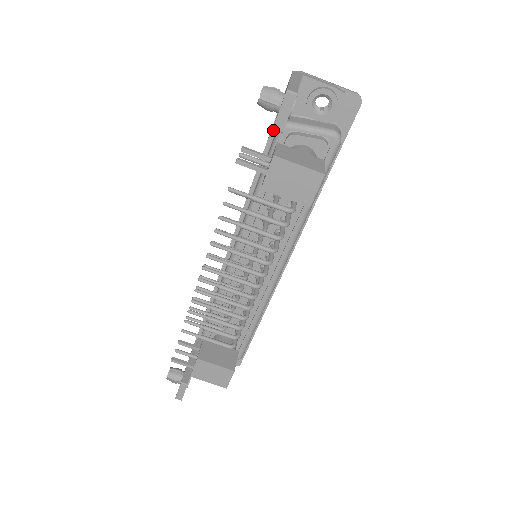
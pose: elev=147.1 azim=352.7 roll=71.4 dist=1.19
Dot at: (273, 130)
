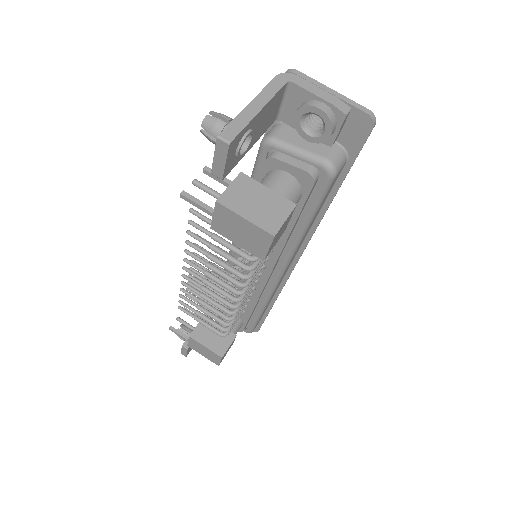
Dot at: occluded
